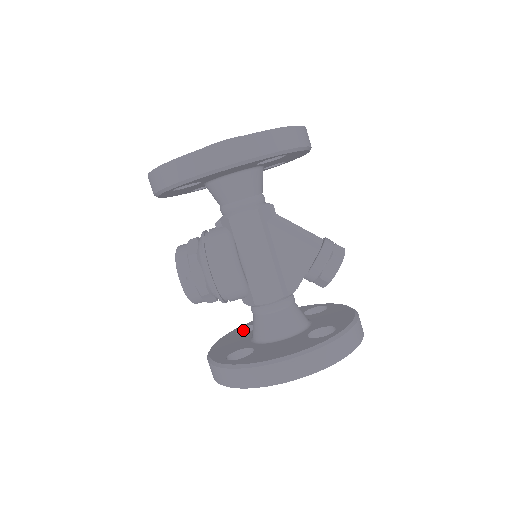
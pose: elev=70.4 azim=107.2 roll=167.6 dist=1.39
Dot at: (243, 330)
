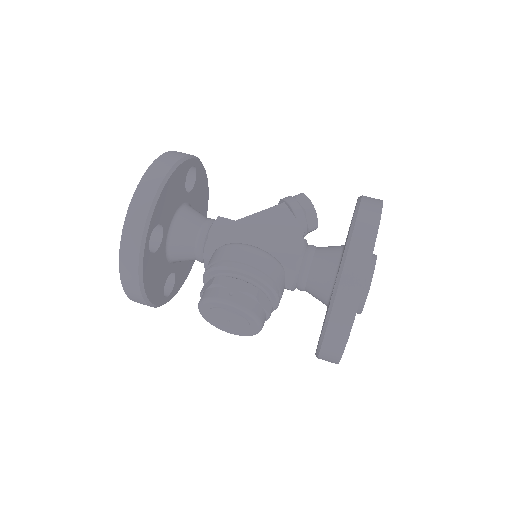
Dot at: occluded
